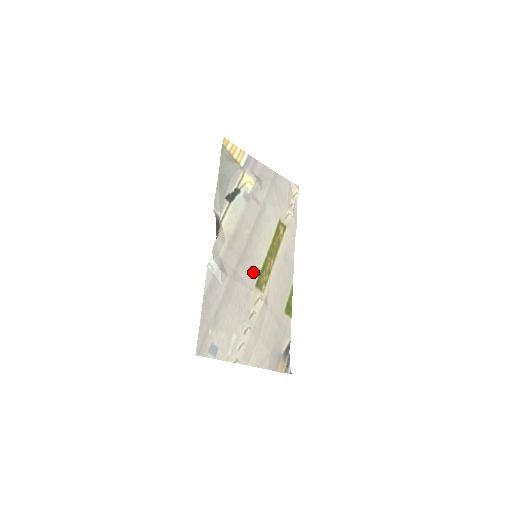
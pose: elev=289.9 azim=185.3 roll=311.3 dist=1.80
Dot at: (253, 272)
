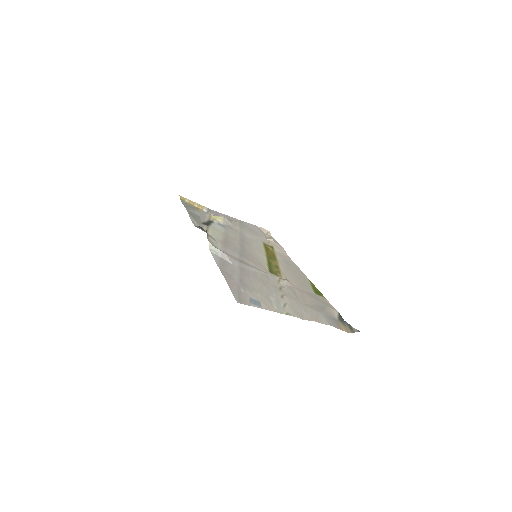
Dot at: (260, 264)
